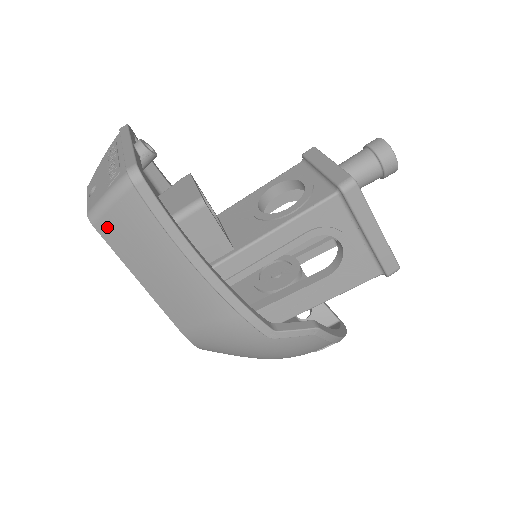
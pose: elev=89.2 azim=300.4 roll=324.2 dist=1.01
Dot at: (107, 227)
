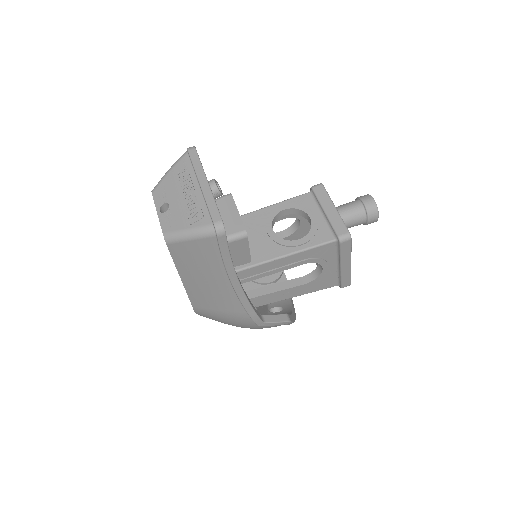
Dot at: (178, 248)
